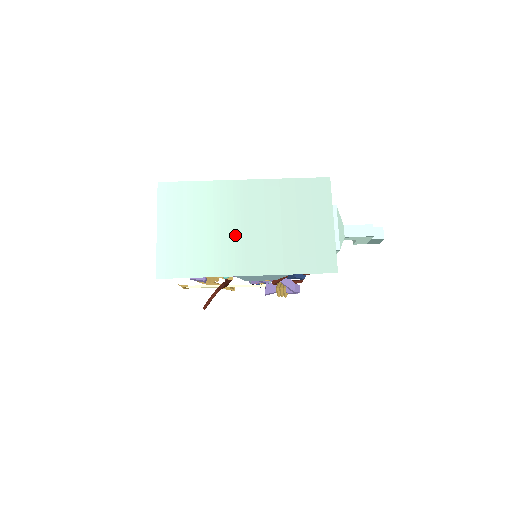
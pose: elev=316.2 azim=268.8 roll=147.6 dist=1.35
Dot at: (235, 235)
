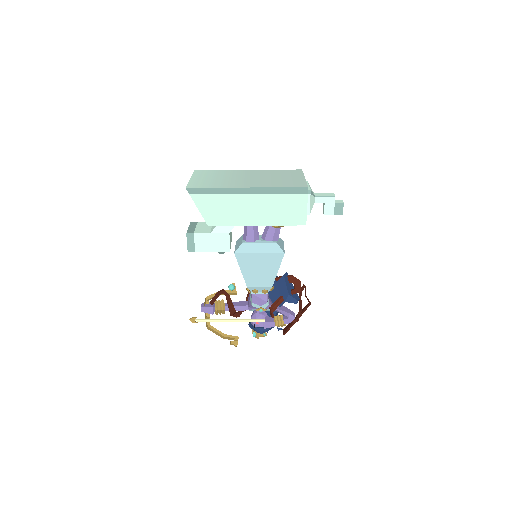
Dot at: (240, 180)
